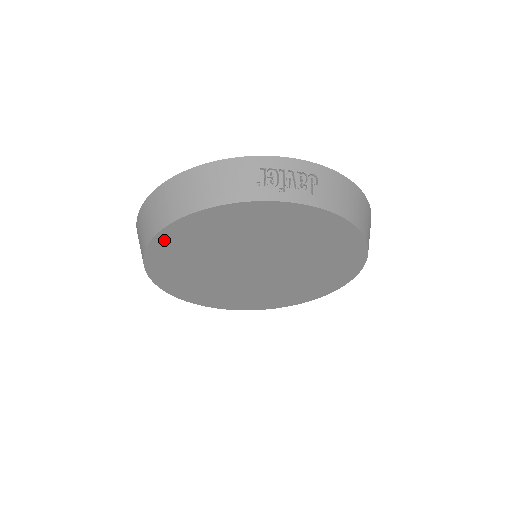
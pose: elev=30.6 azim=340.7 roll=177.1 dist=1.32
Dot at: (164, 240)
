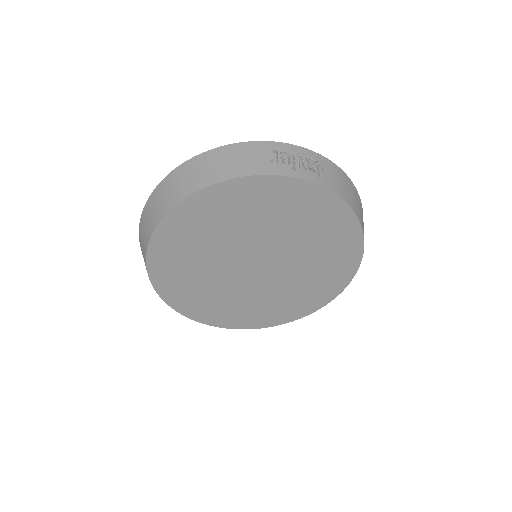
Dot at: (174, 221)
